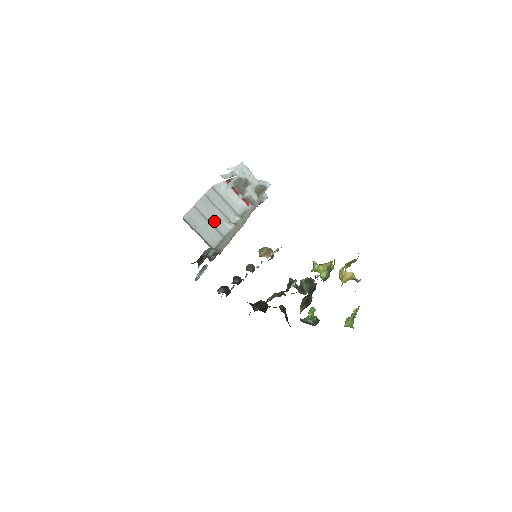
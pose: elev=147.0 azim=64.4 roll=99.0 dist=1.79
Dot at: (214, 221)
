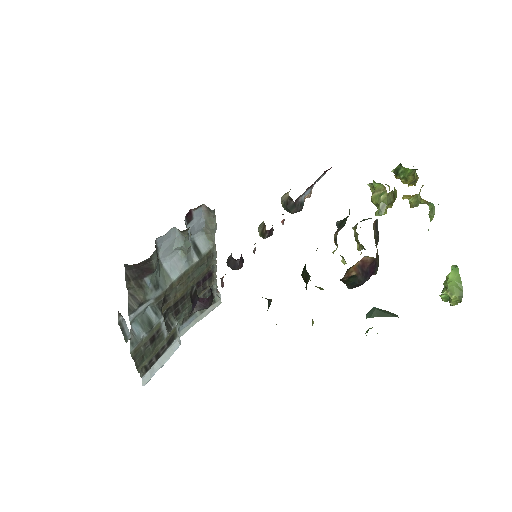
Dot at: occluded
